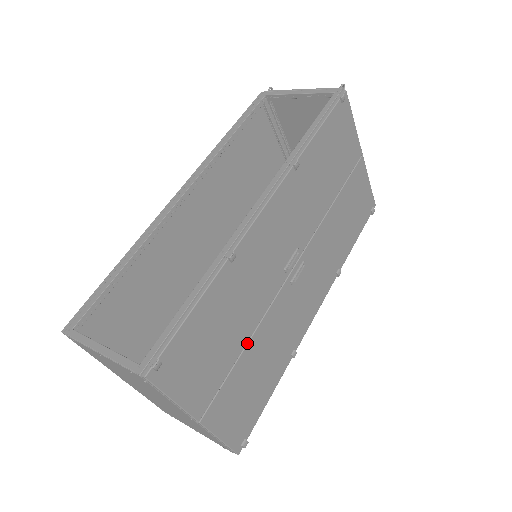
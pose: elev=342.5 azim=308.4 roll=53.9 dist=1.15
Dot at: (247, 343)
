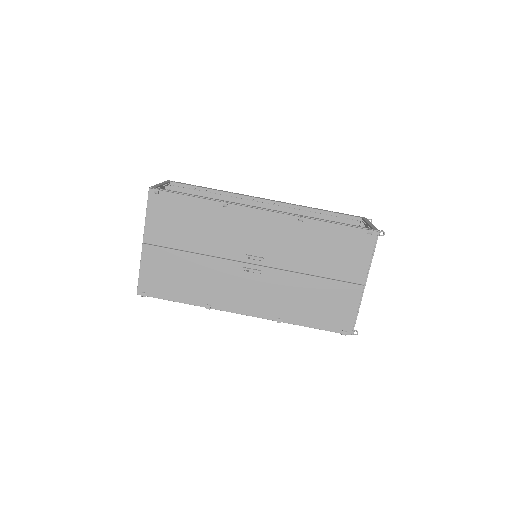
Dot at: (194, 253)
